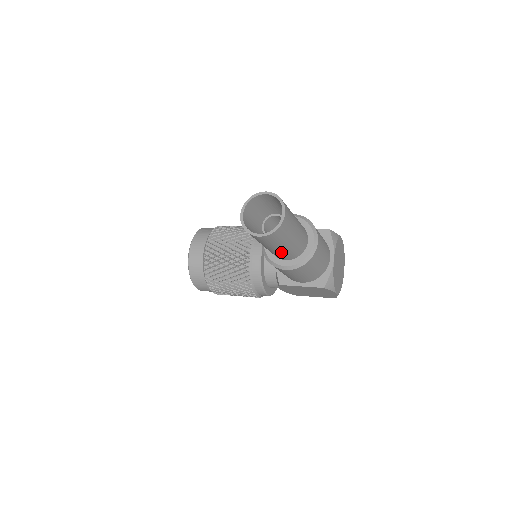
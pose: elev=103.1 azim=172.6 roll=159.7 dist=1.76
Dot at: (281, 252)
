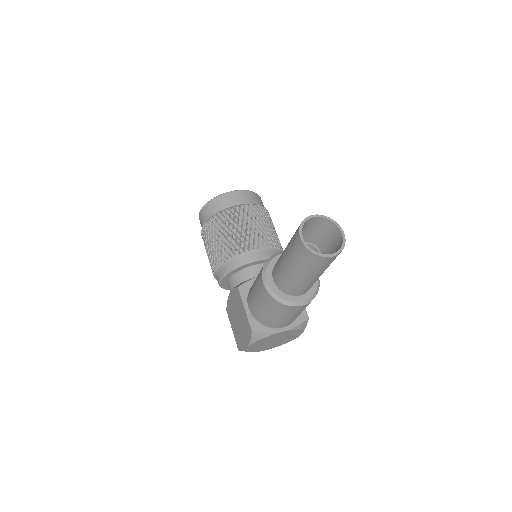
Dot at: (284, 270)
